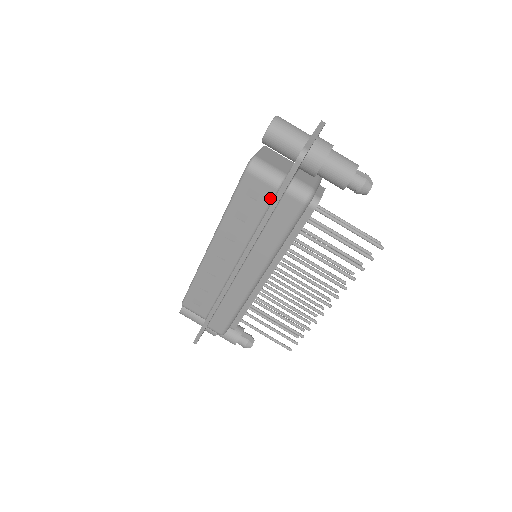
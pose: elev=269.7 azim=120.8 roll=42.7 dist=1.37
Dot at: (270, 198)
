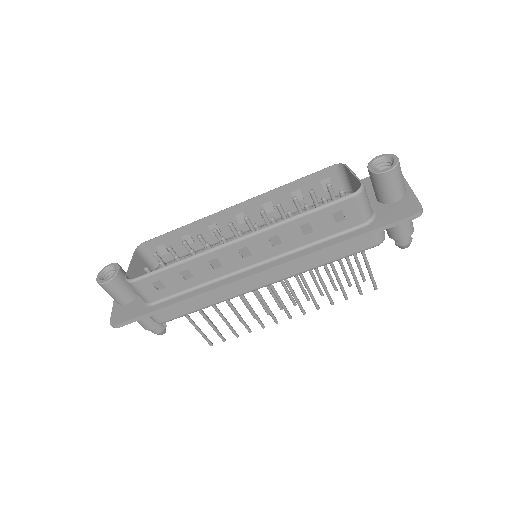
Dot at: (351, 227)
